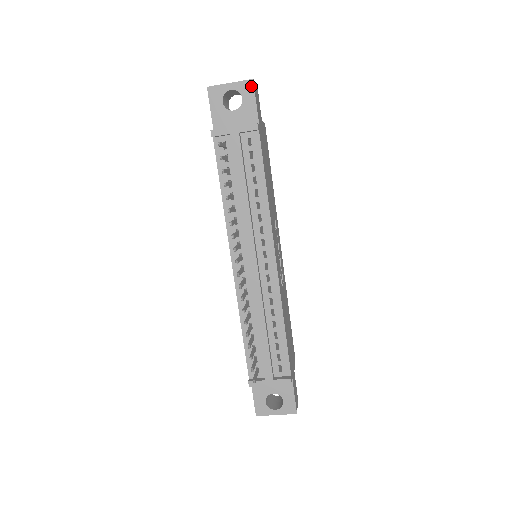
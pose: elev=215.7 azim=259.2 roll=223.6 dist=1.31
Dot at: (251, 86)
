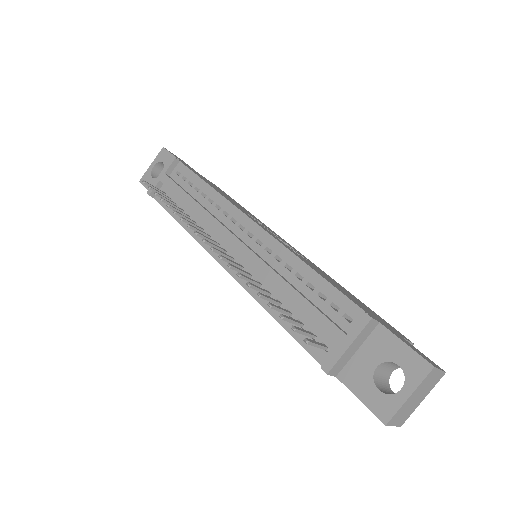
Dot at: (164, 151)
